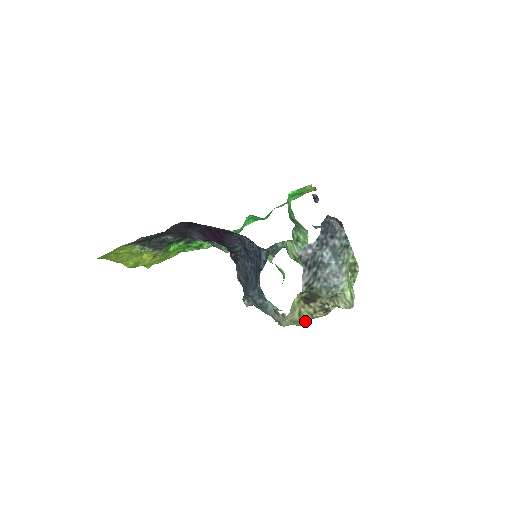
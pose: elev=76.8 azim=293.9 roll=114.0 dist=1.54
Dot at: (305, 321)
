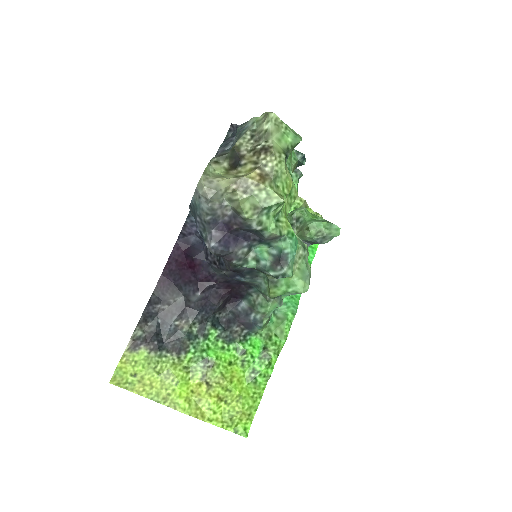
Dot at: (262, 182)
